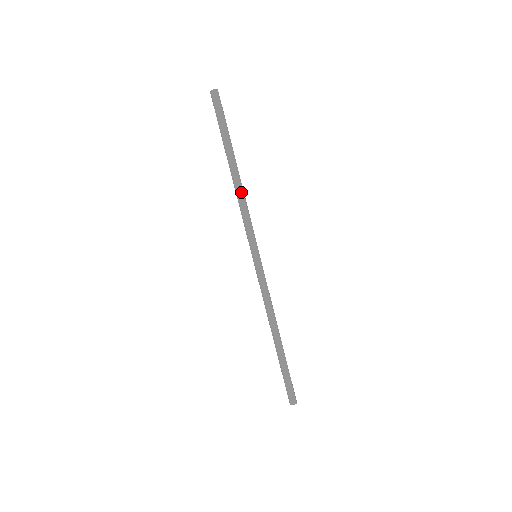
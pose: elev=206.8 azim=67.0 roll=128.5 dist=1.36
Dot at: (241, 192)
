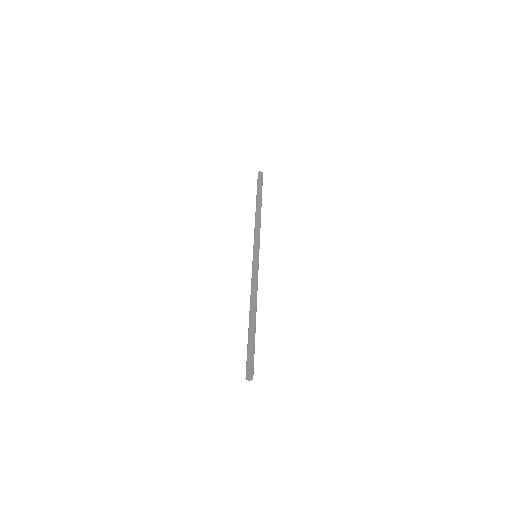
Dot at: (258, 217)
